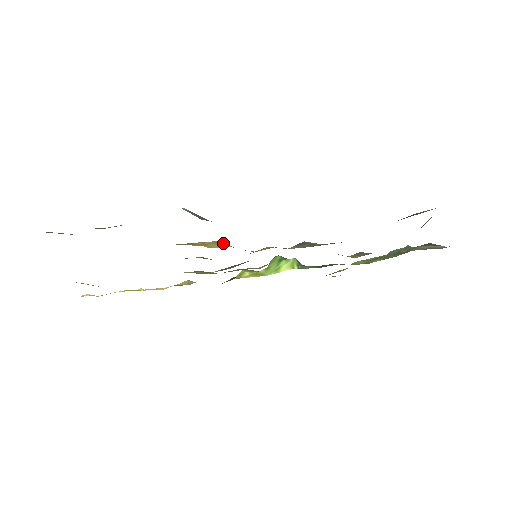
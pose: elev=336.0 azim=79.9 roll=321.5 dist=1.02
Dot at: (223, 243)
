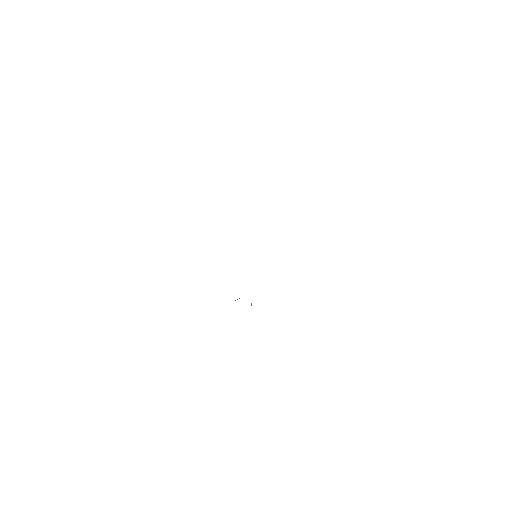
Dot at: occluded
